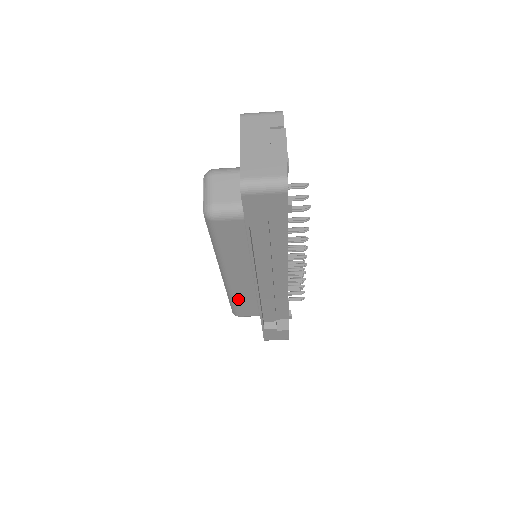
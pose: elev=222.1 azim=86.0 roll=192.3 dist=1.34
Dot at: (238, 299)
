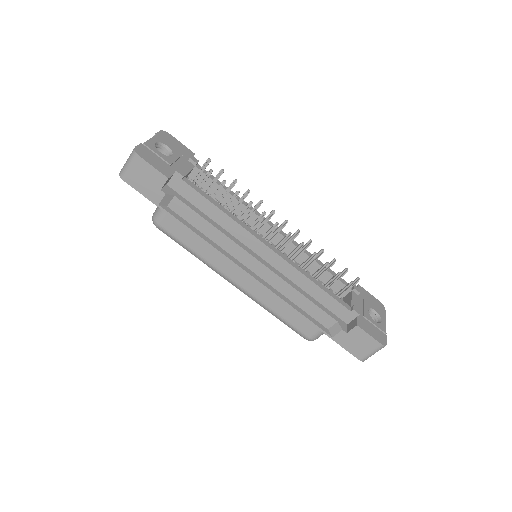
Dot at: (276, 310)
